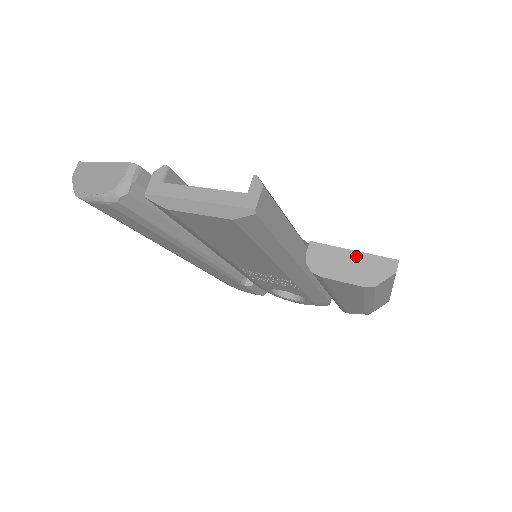
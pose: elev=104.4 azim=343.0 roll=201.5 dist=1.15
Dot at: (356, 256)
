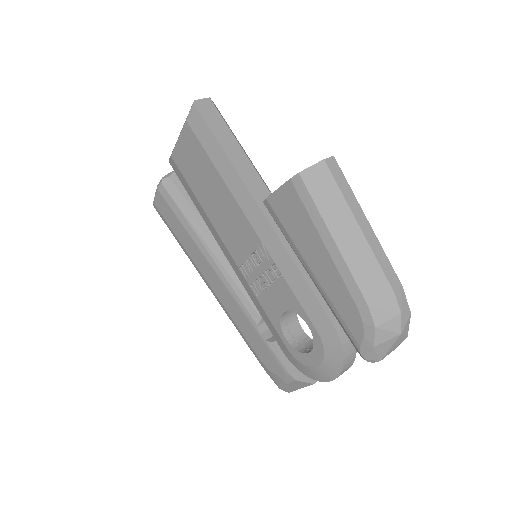
Dot at: occluded
